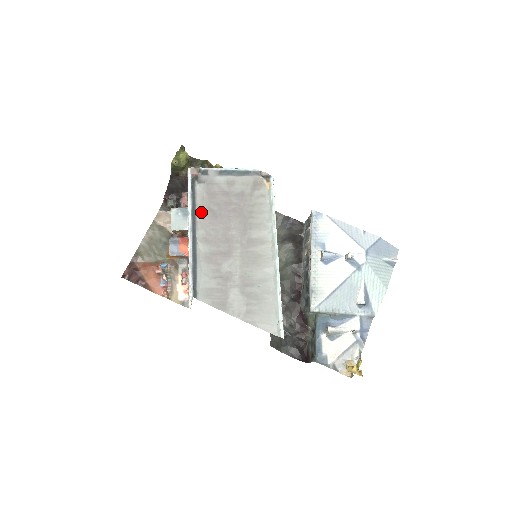
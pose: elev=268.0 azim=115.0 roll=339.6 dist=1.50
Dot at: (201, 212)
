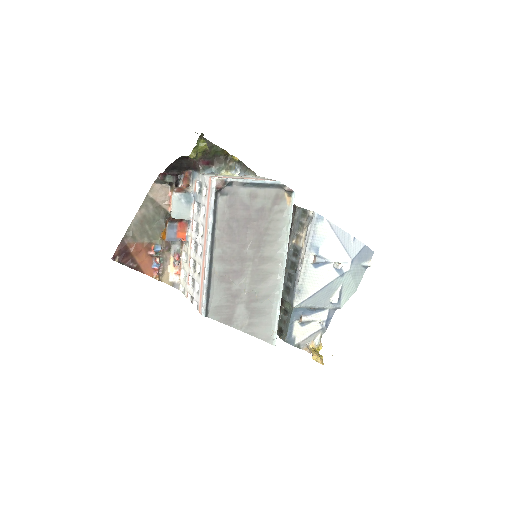
Dot at: (220, 229)
